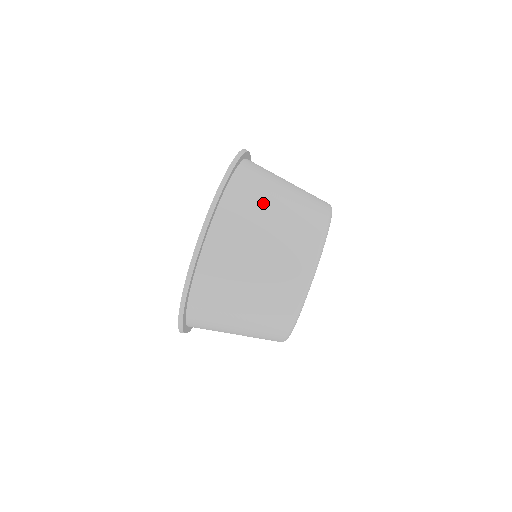
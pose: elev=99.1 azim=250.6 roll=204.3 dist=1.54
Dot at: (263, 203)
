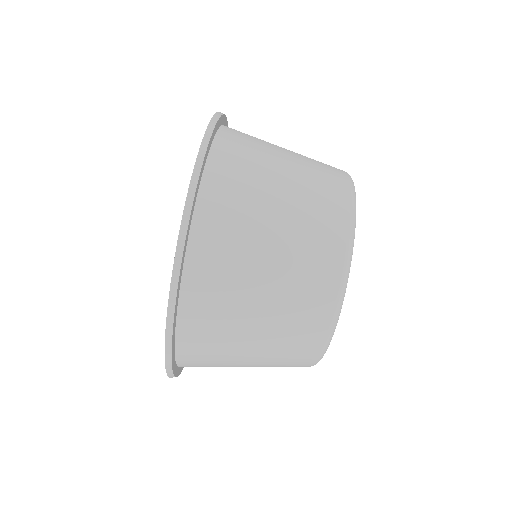
Dot at: (269, 143)
